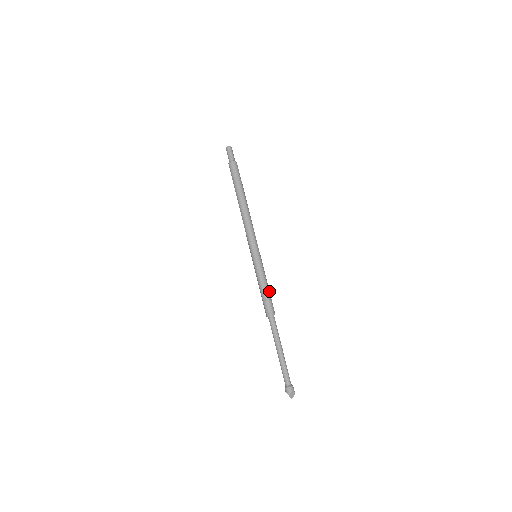
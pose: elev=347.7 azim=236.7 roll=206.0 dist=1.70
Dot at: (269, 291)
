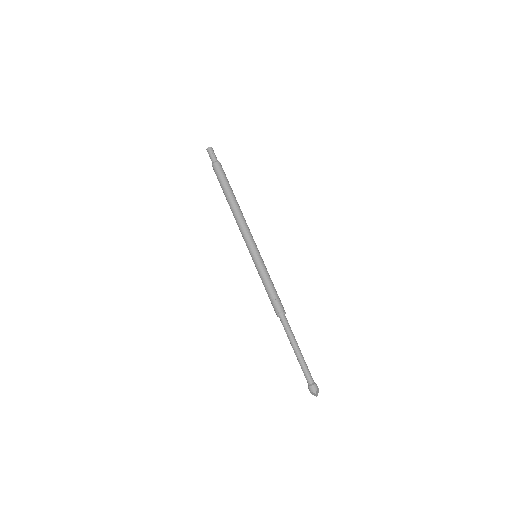
Dot at: (275, 290)
